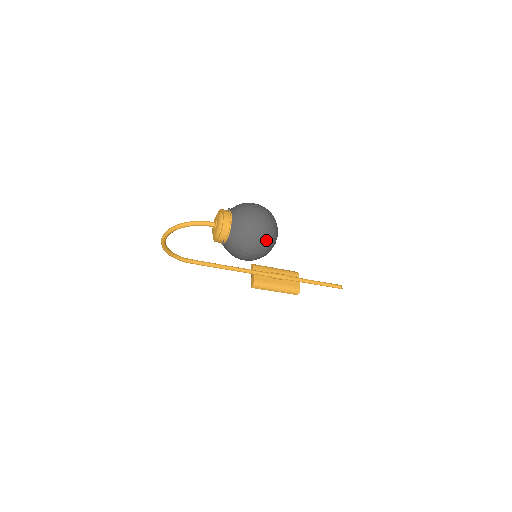
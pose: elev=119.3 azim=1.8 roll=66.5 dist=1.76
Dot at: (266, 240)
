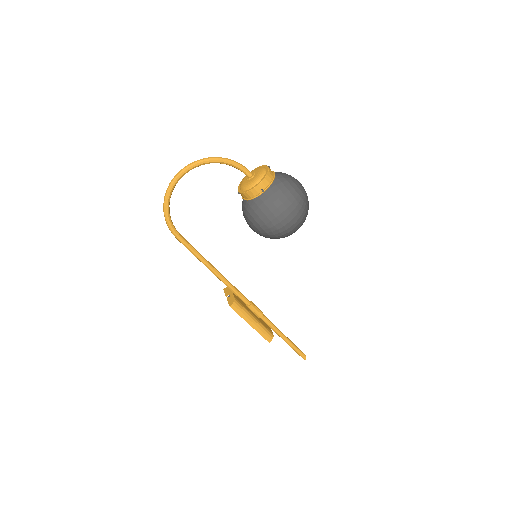
Dot at: (306, 206)
